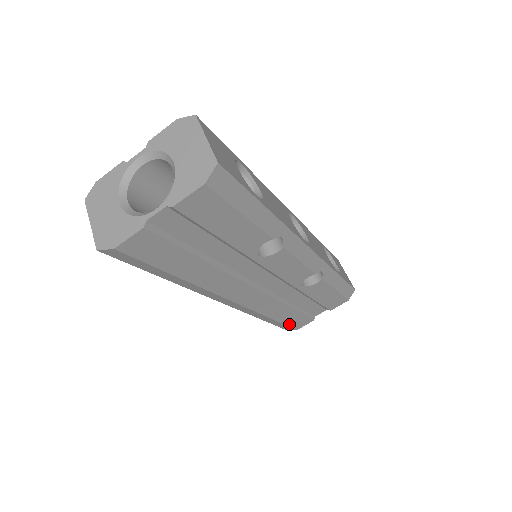
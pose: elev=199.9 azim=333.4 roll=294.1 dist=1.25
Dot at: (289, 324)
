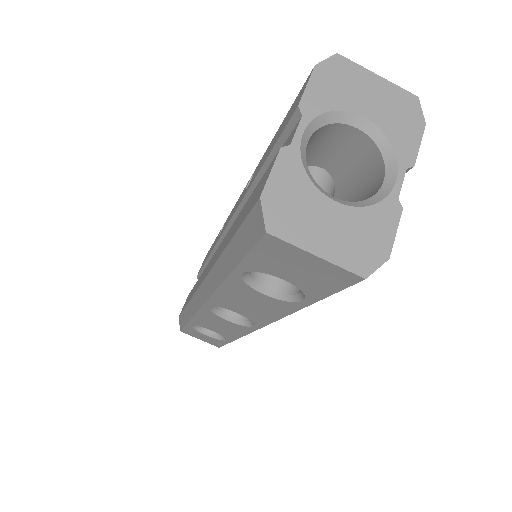
Dot at: occluded
